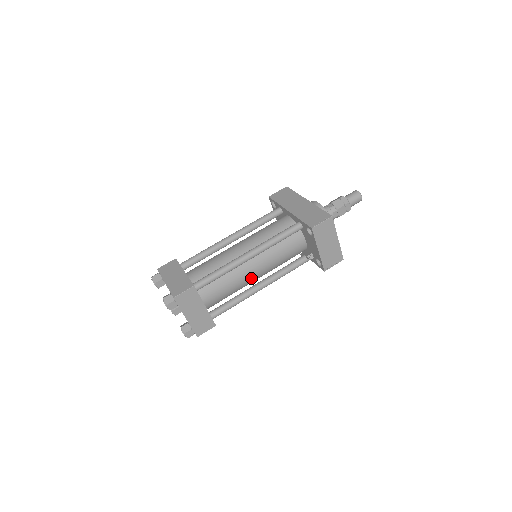
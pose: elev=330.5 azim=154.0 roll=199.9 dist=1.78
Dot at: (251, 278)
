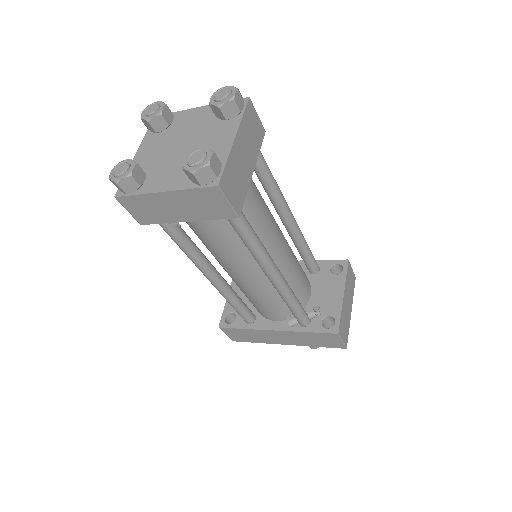
Dot at: (274, 245)
